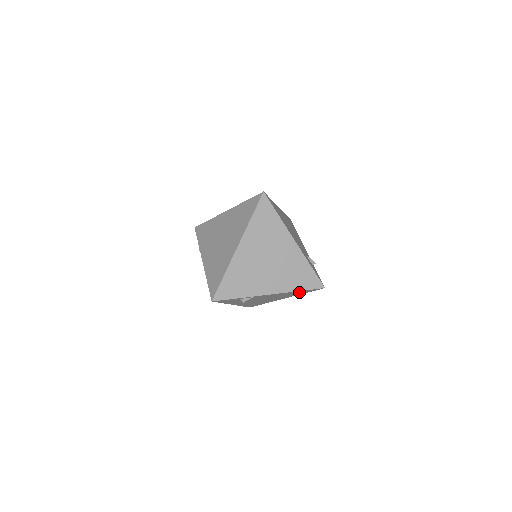
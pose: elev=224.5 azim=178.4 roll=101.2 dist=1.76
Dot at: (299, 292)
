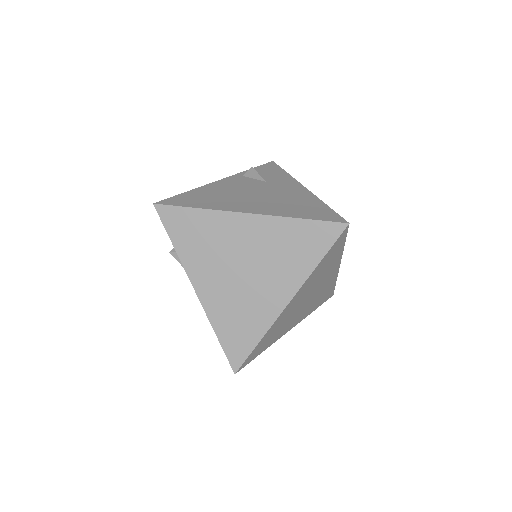
Dot at: occluded
